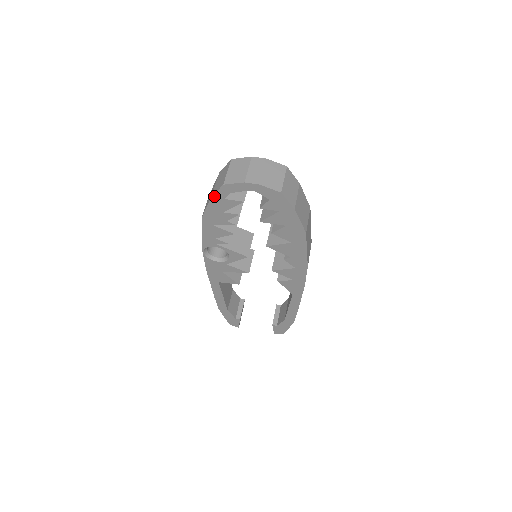
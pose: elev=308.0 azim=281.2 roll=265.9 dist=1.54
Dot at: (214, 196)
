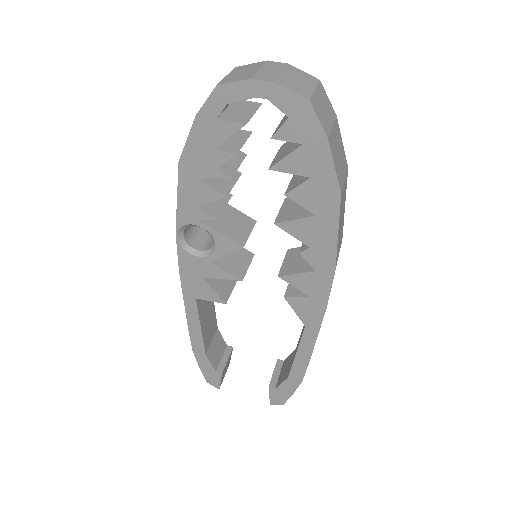
Dot at: (200, 113)
